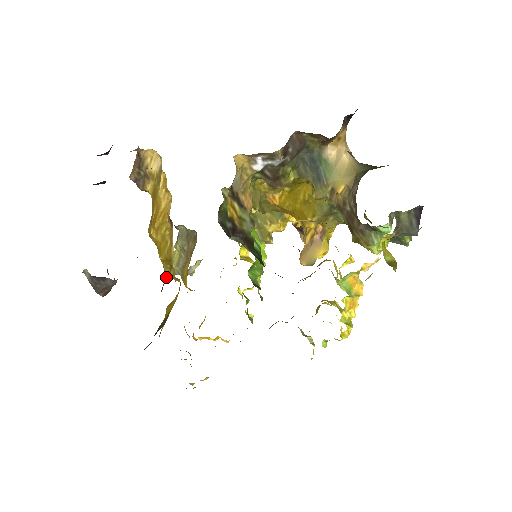
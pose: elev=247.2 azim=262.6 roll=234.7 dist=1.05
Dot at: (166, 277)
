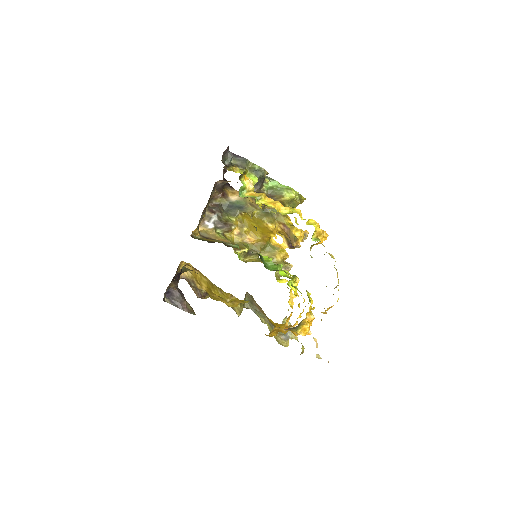
Dot at: (228, 302)
